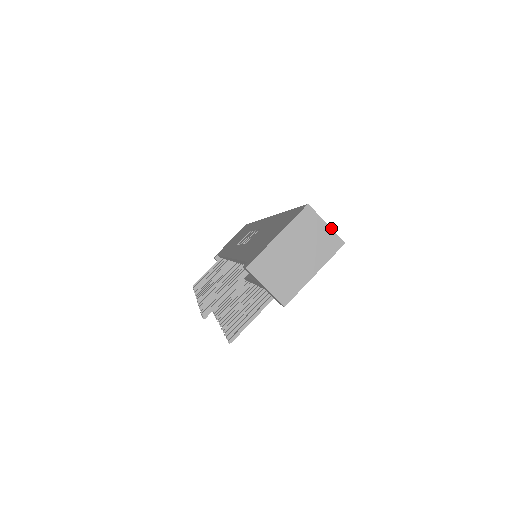
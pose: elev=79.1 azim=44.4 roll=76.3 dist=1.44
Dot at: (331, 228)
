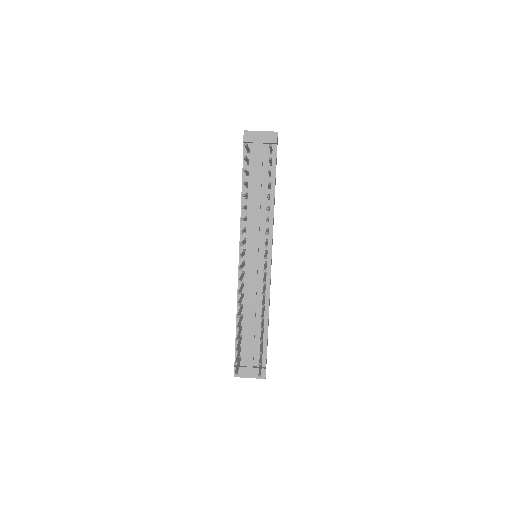
Dot at: occluded
